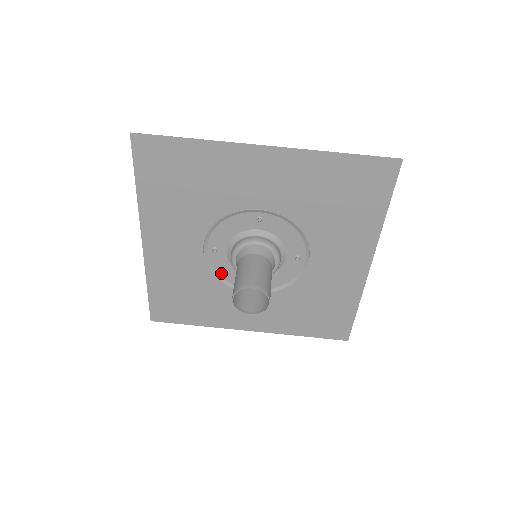
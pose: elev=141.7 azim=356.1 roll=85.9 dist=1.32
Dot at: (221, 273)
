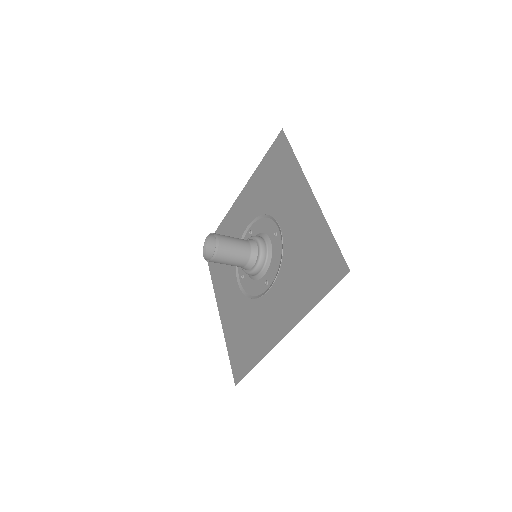
Dot at: (251, 292)
